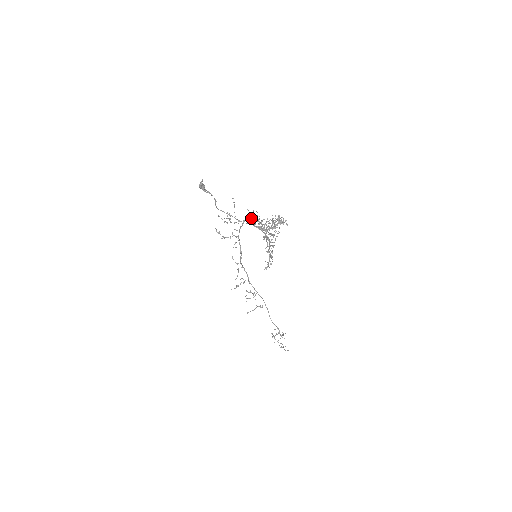
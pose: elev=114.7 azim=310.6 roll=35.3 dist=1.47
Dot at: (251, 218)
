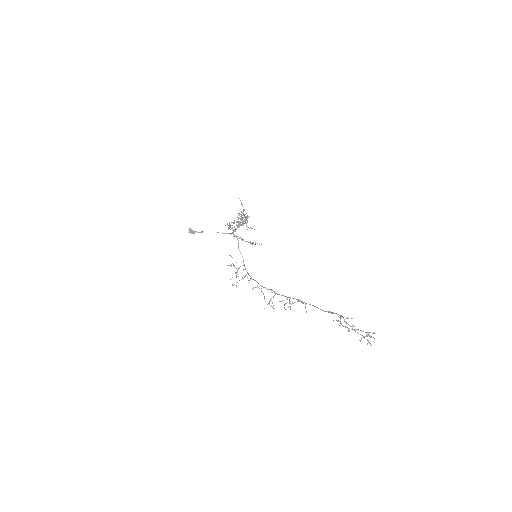
Dot at: (227, 225)
